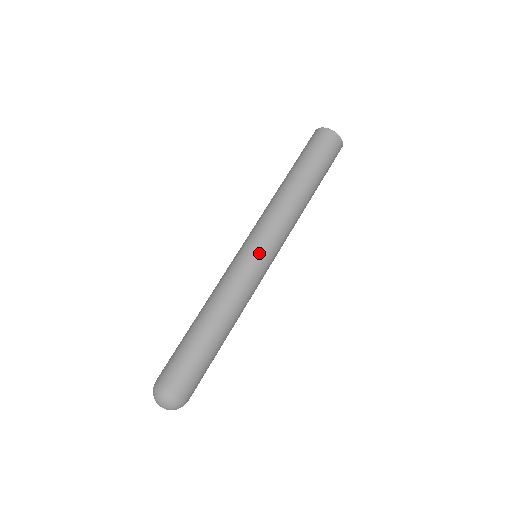
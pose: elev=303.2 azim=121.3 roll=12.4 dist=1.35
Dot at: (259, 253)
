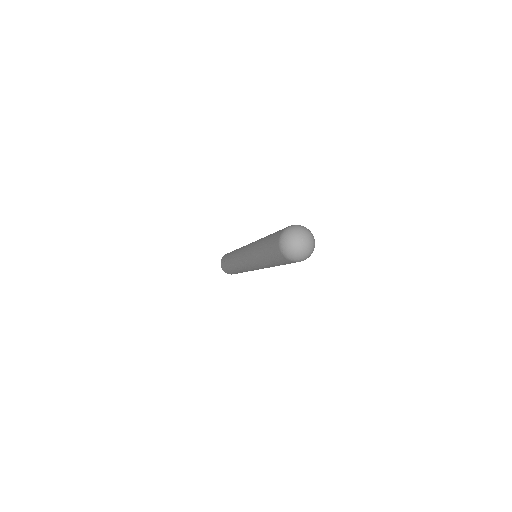
Dot at: occluded
